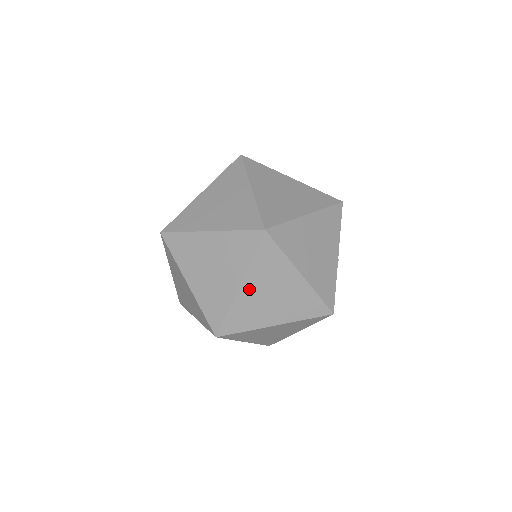
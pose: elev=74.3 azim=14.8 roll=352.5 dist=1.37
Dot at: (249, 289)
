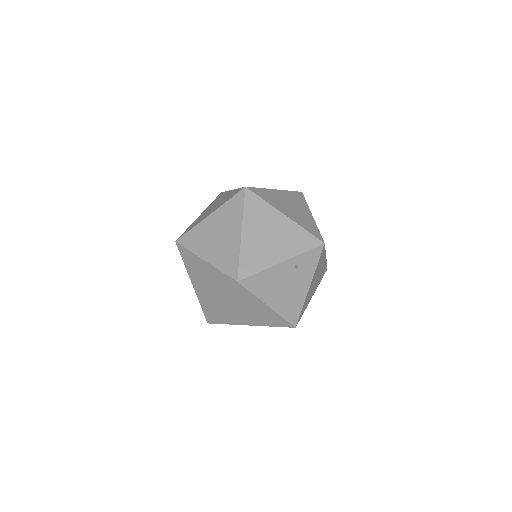
Dot at: occluded
